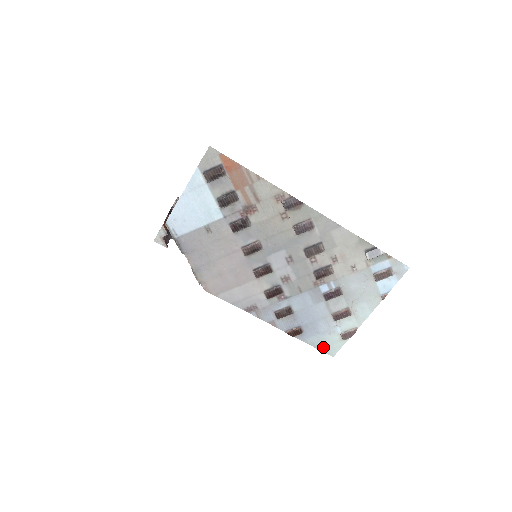
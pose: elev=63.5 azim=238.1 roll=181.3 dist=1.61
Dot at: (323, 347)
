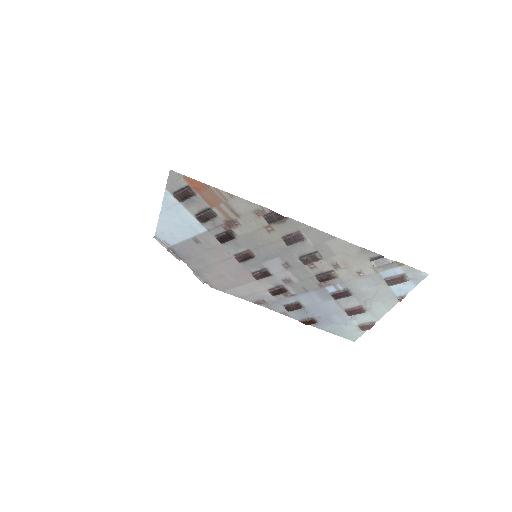
Dot at: (342, 334)
